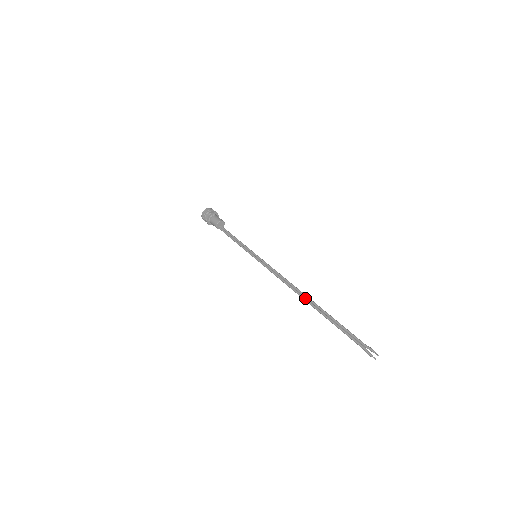
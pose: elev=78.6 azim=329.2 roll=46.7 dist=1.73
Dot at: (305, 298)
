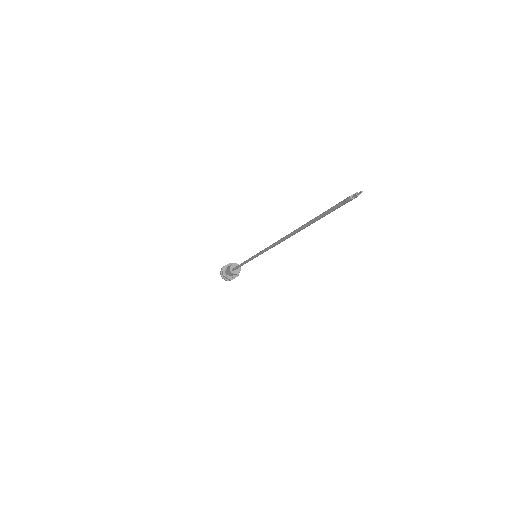
Dot at: occluded
